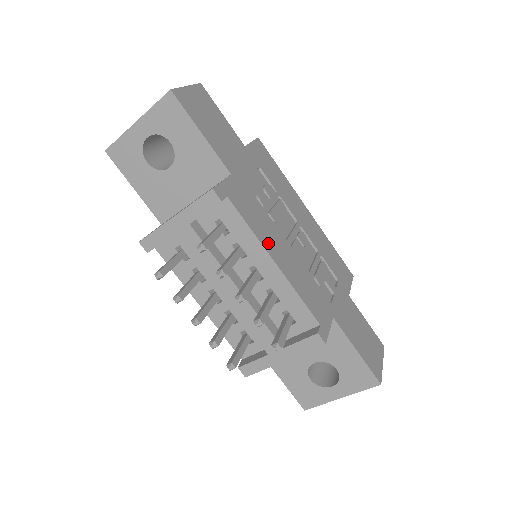
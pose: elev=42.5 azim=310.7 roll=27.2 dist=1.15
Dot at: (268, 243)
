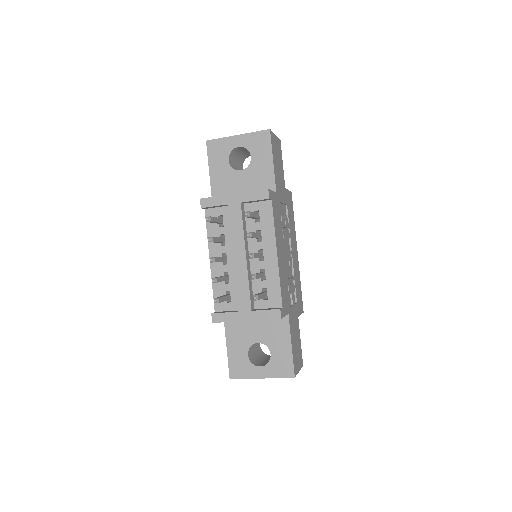
Dot at: (278, 241)
